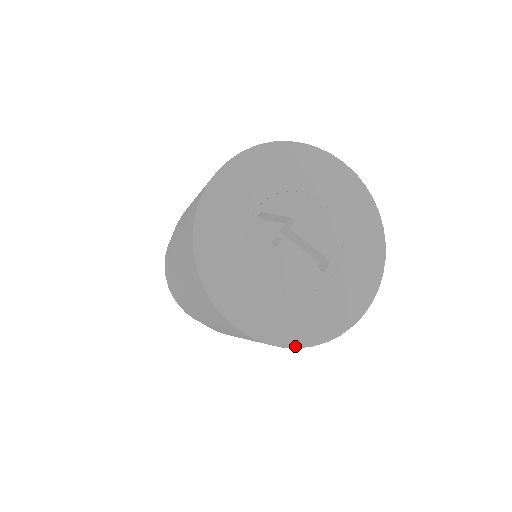
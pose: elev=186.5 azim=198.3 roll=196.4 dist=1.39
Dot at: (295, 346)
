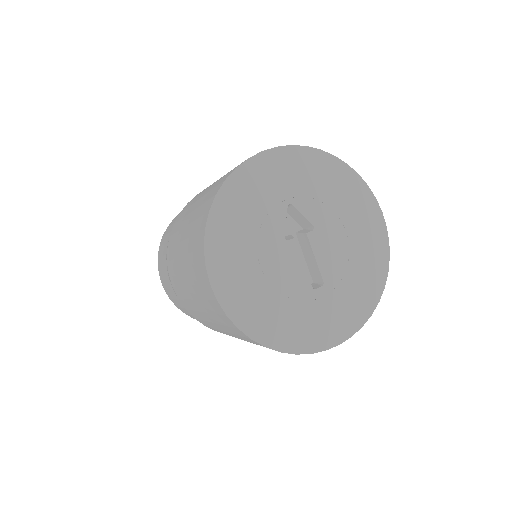
Dot at: (251, 336)
